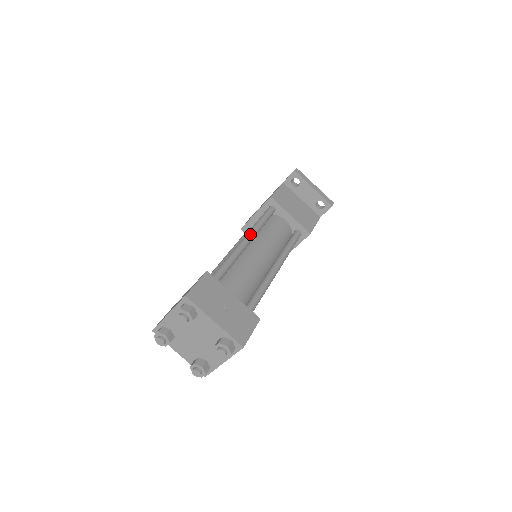
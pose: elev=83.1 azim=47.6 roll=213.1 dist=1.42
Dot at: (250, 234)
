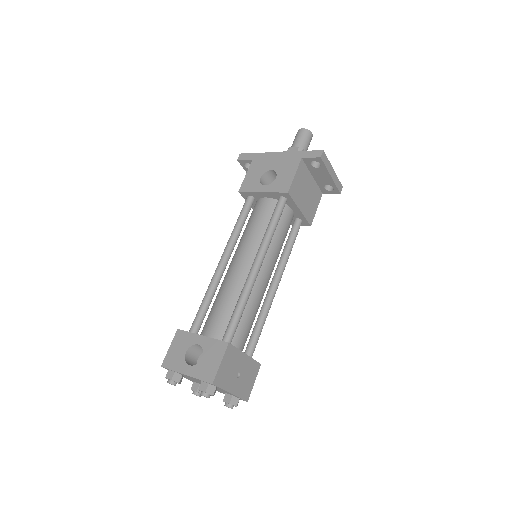
Dot at: (263, 257)
